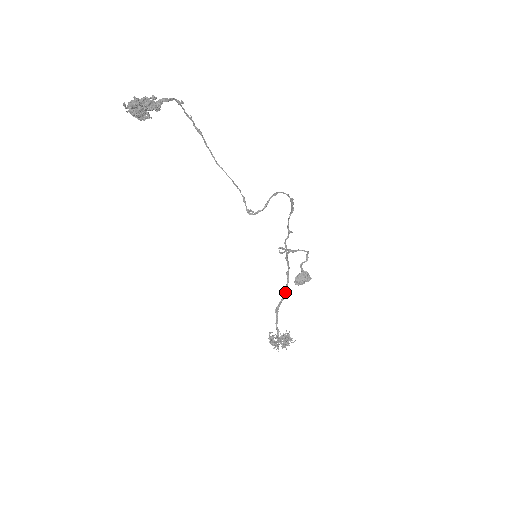
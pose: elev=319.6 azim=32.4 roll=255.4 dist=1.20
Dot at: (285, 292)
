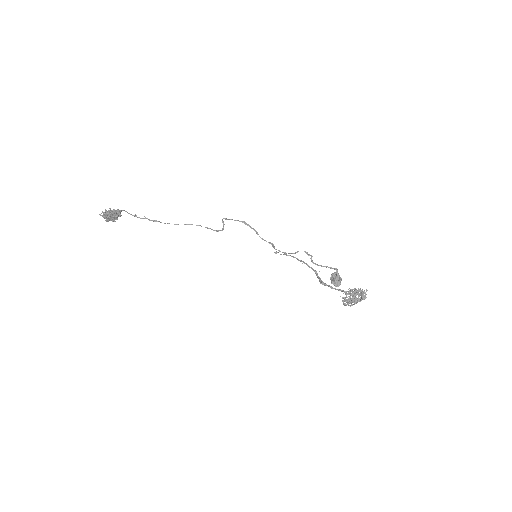
Dot at: occluded
